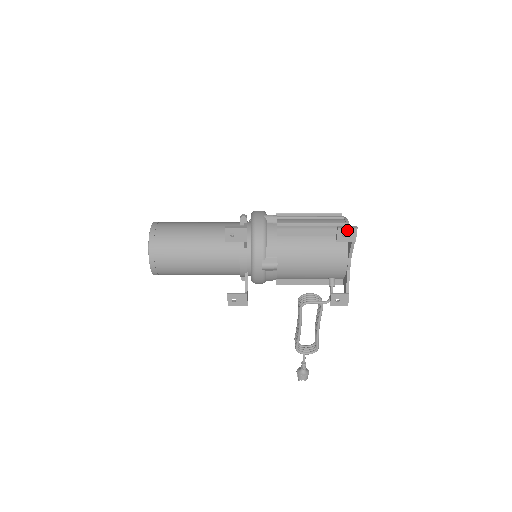
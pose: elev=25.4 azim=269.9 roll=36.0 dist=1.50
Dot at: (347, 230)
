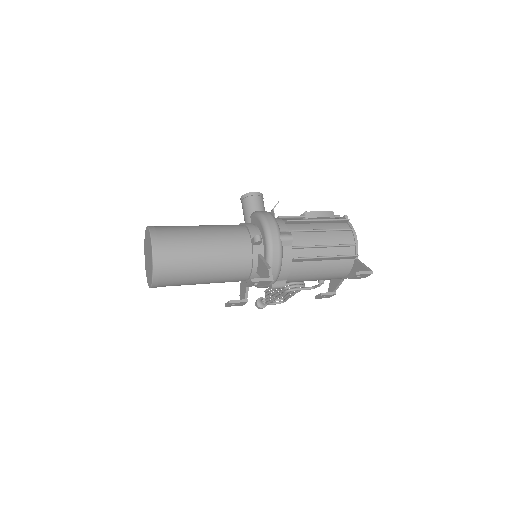
Dot at: (363, 275)
